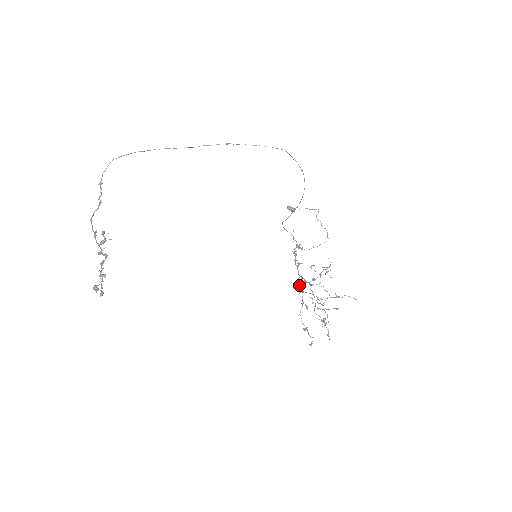
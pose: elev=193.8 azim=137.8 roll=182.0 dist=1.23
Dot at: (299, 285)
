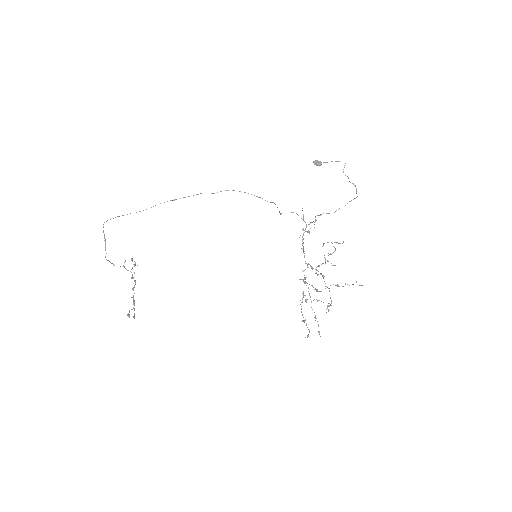
Dot at: occluded
